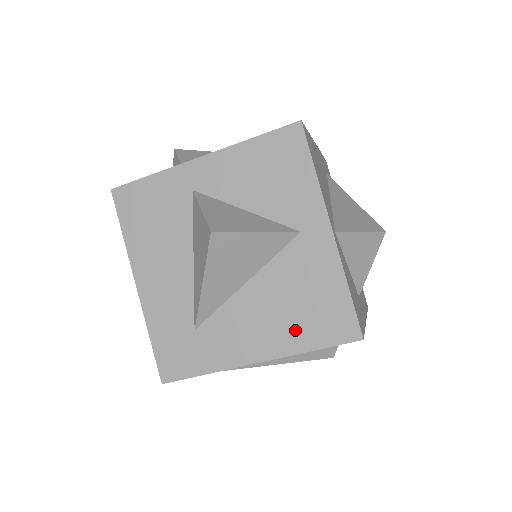
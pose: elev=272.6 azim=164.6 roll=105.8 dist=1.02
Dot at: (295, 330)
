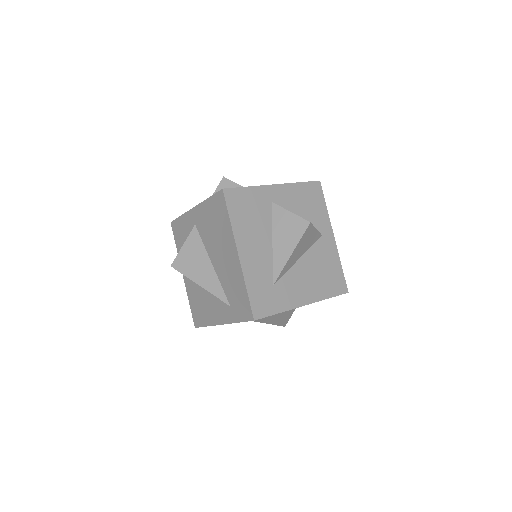
Dot at: (322, 287)
